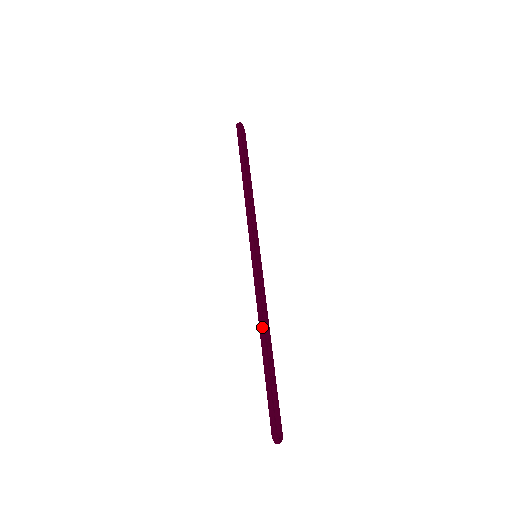
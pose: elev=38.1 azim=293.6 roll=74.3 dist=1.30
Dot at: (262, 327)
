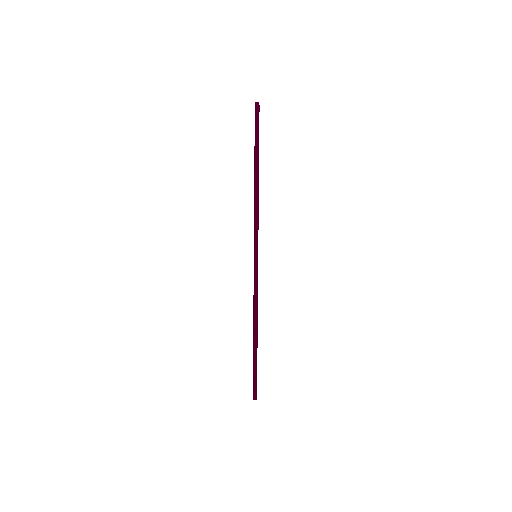
Dot at: (257, 322)
